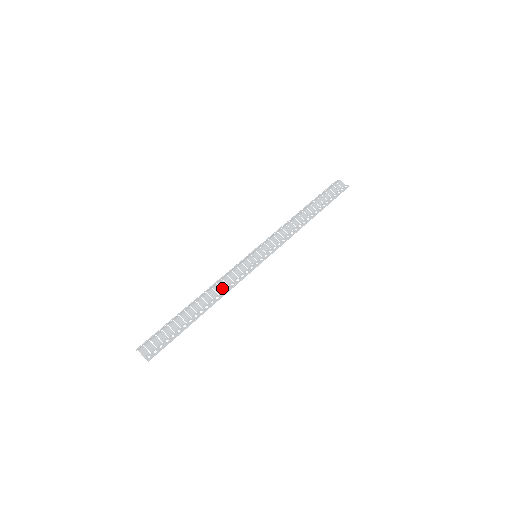
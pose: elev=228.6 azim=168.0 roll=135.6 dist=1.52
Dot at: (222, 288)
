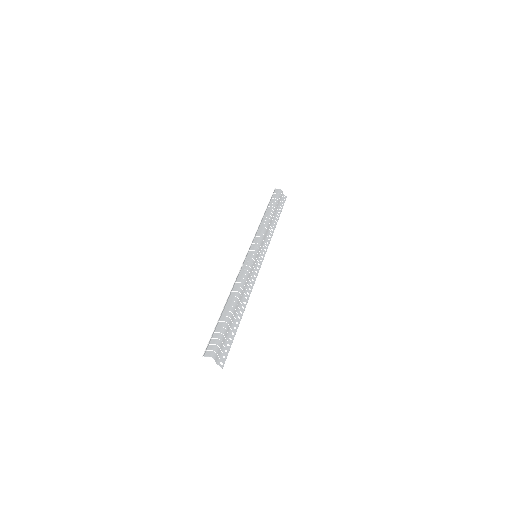
Dot at: (250, 289)
